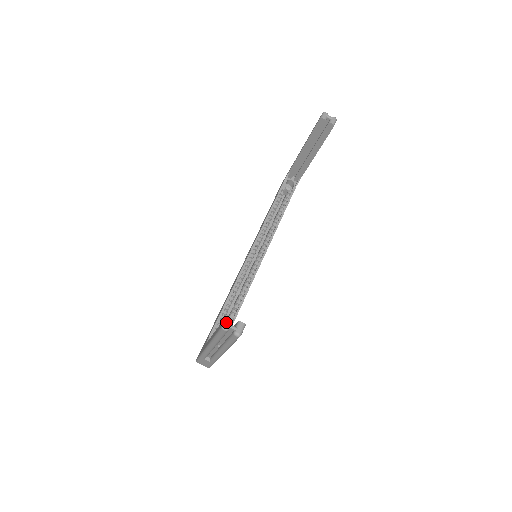
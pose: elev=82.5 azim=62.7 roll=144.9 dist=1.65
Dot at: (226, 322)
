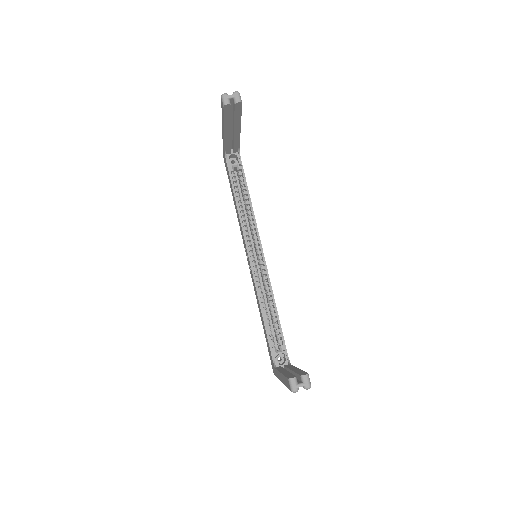
Dot at: (292, 386)
